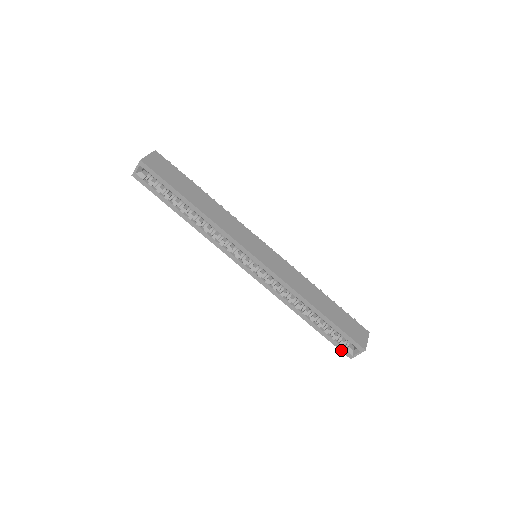
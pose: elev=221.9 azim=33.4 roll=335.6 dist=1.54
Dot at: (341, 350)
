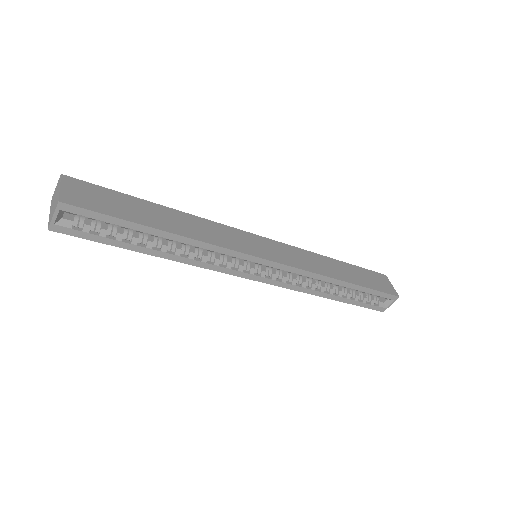
Dot at: (373, 309)
